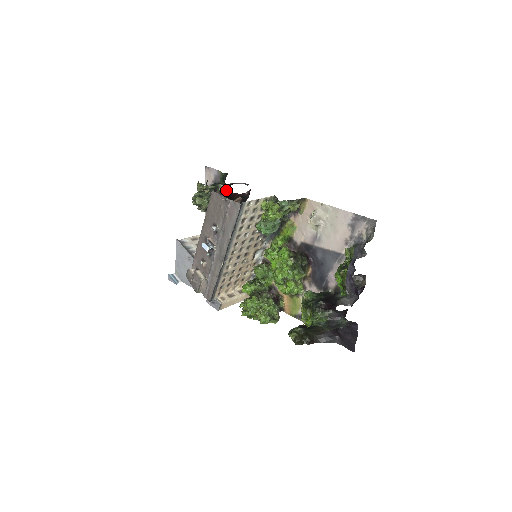
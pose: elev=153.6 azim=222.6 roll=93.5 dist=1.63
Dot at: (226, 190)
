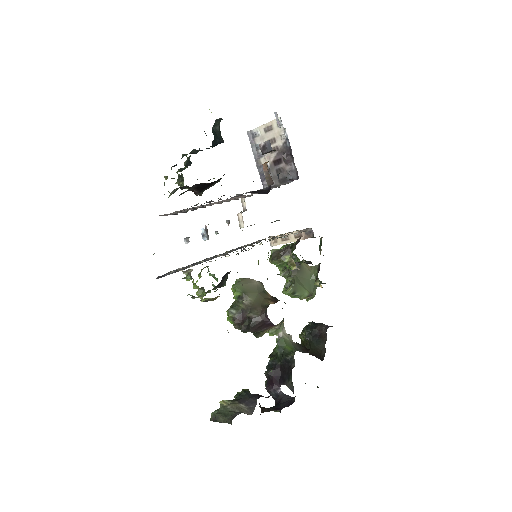
Dot at: (192, 188)
